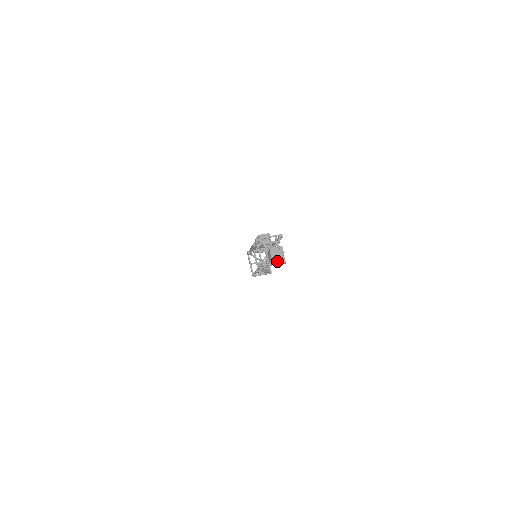
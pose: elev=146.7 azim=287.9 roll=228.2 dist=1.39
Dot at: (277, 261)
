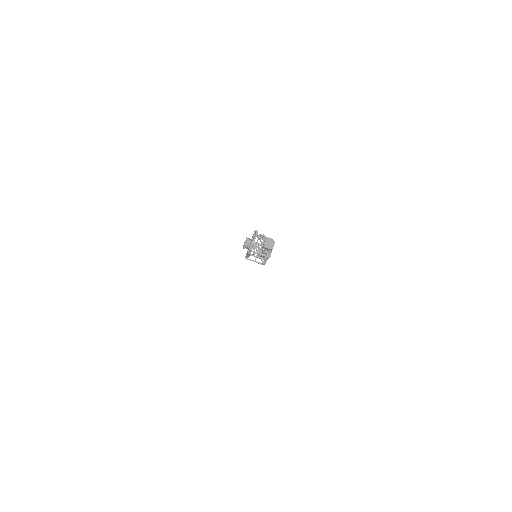
Dot at: (273, 246)
